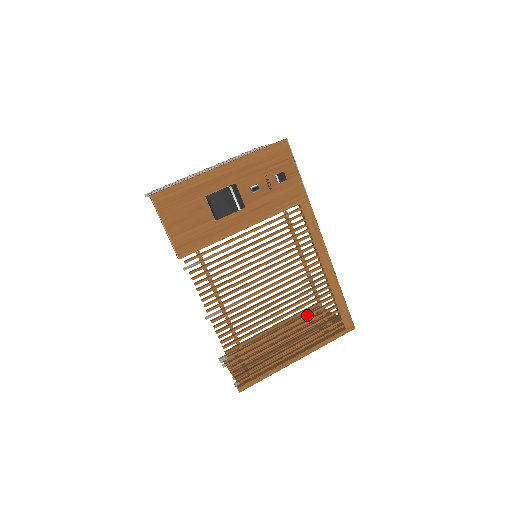
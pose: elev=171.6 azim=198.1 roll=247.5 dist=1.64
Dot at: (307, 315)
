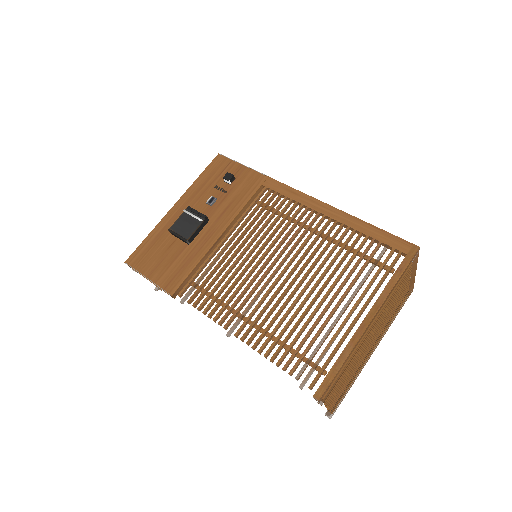
Dot at: (343, 268)
